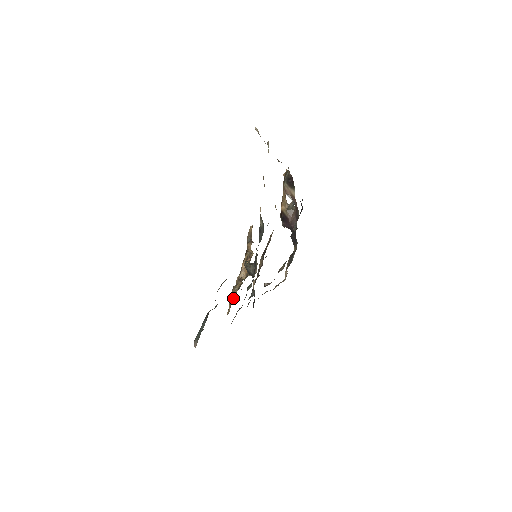
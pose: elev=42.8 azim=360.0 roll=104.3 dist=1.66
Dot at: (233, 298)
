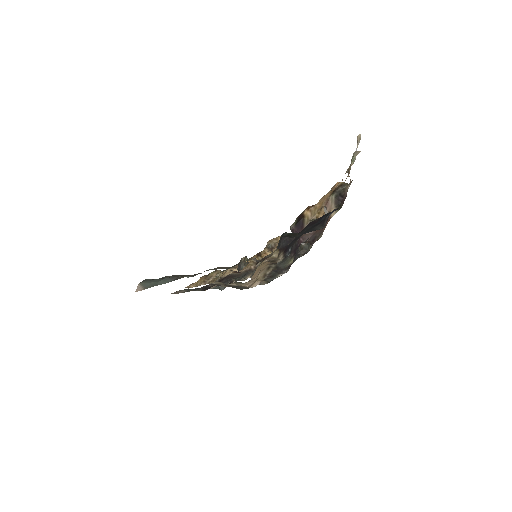
Dot at: (208, 281)
